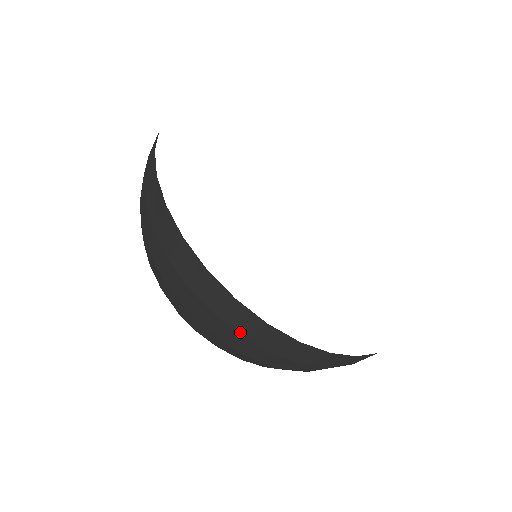
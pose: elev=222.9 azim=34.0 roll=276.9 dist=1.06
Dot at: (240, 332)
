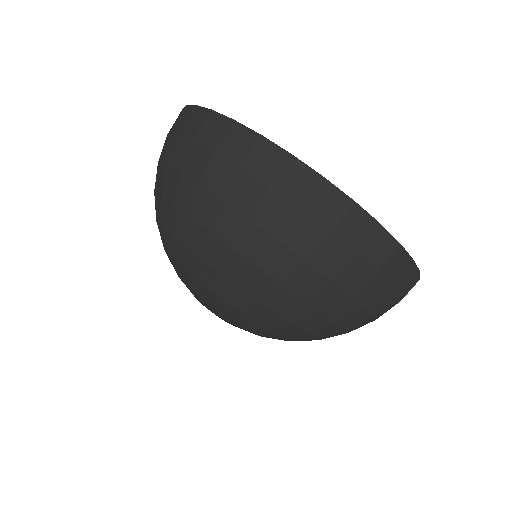
Dot at: (352, 246)
